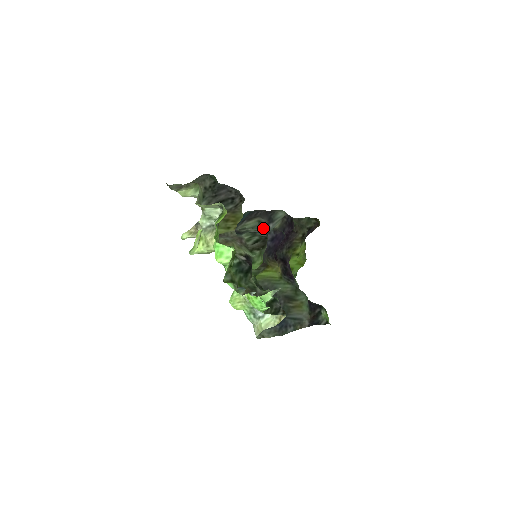
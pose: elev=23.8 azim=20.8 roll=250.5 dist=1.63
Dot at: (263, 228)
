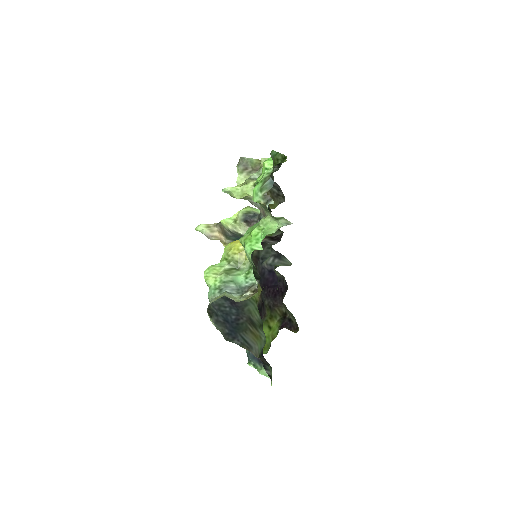
Dot at: (271, 254)
